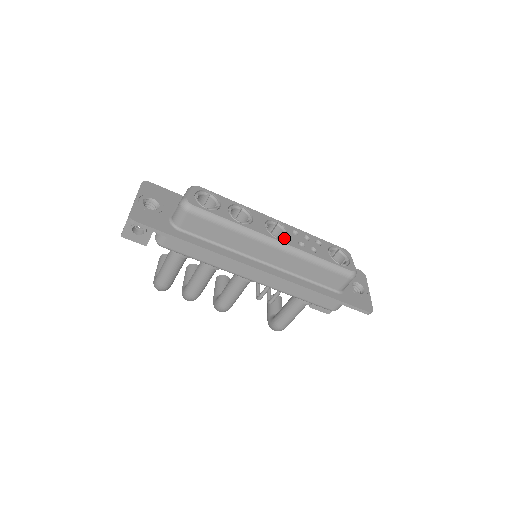
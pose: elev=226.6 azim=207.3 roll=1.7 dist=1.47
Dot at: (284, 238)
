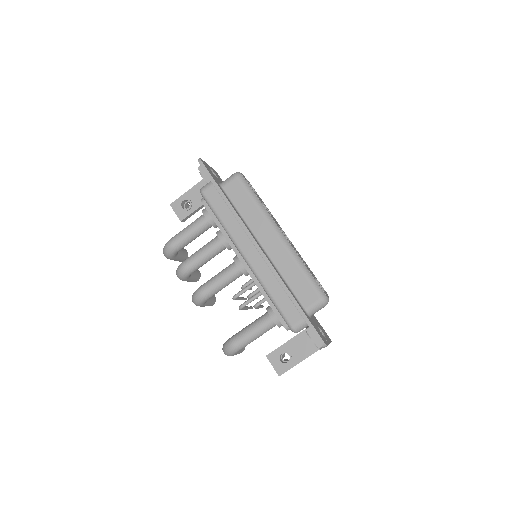
Dot at: (287, 239)
